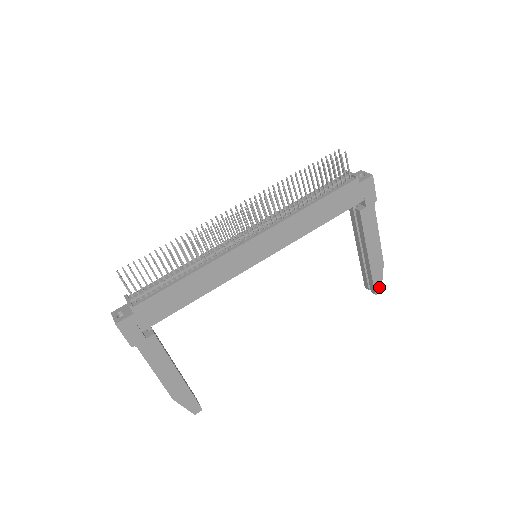
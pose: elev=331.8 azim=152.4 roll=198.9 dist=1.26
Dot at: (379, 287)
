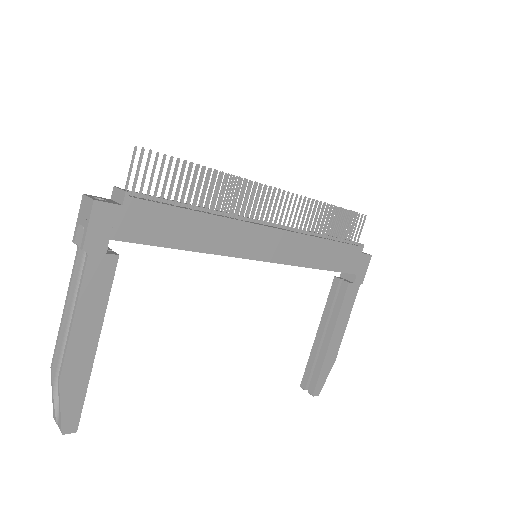
Dot at: (319, 388)
